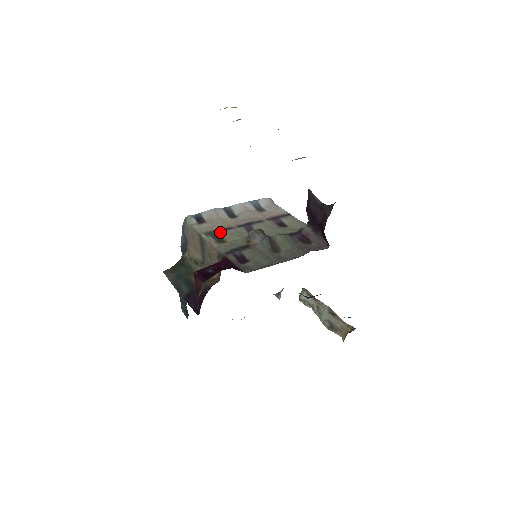
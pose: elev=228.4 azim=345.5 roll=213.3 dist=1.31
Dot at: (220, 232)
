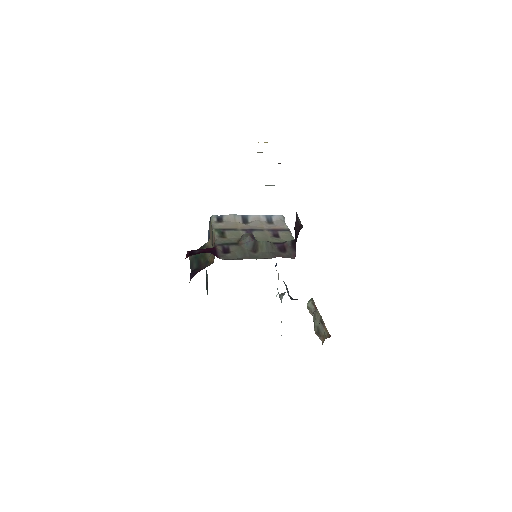
Dot at: (226, 231)
